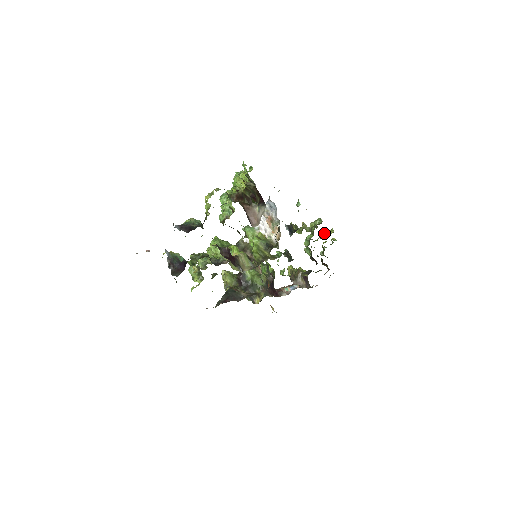
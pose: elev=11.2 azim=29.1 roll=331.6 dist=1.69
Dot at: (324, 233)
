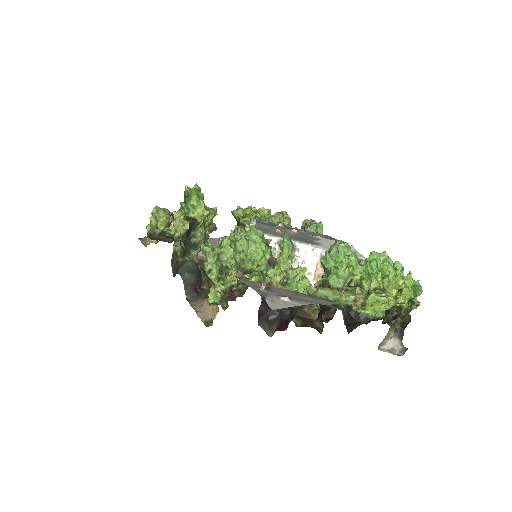
Dot at: (264, 211)
